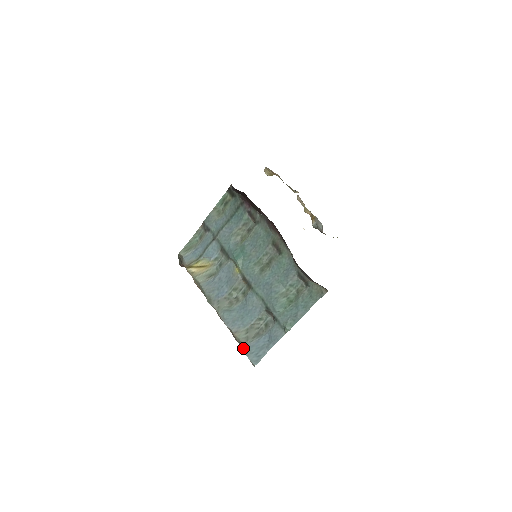
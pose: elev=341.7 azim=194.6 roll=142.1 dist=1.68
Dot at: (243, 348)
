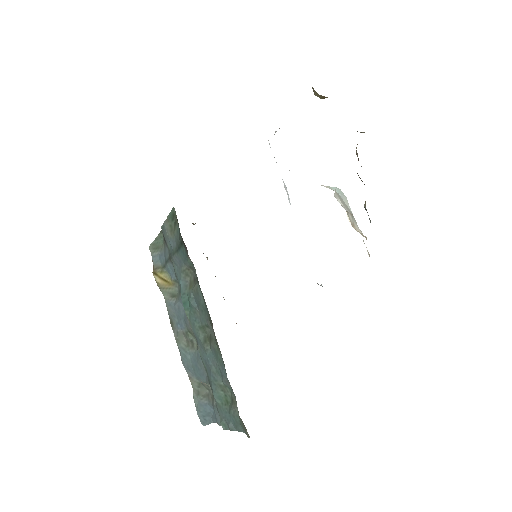
Dot at: (194, 400)
